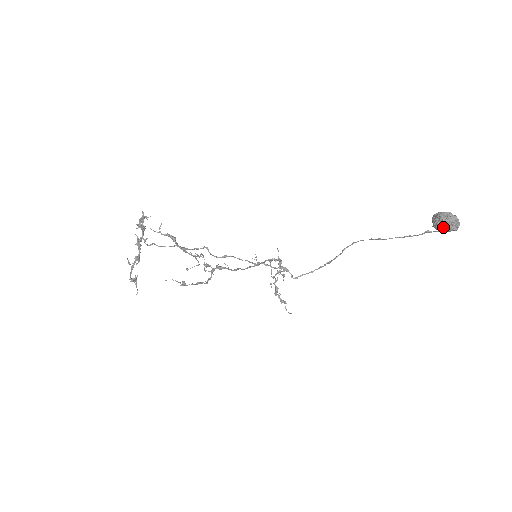
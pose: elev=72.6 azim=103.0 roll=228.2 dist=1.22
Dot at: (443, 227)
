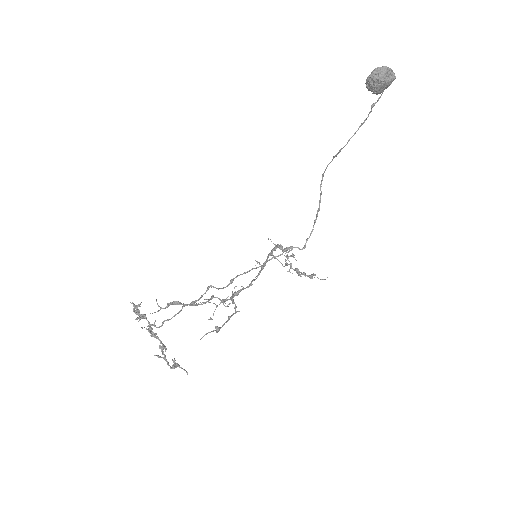
Dot at: (382, 85)
